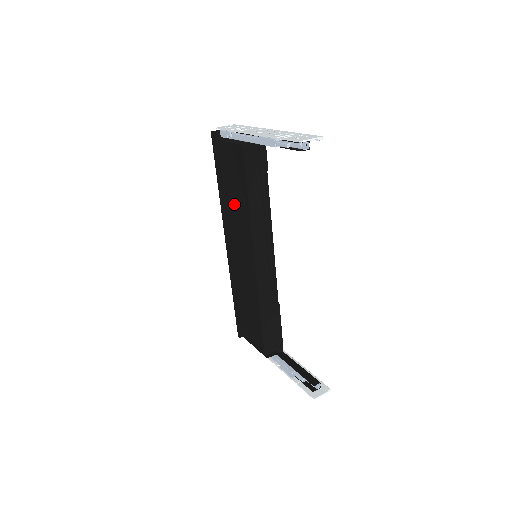
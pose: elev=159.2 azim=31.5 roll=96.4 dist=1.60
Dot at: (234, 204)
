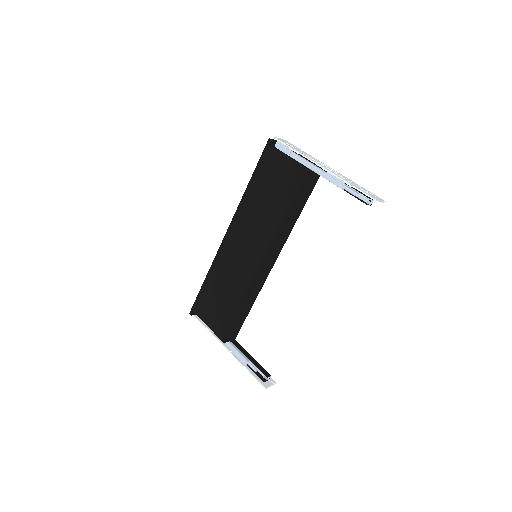
Dot at: (263, 208)
